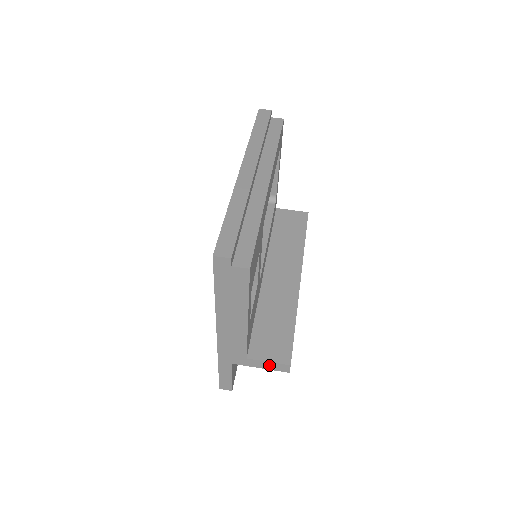
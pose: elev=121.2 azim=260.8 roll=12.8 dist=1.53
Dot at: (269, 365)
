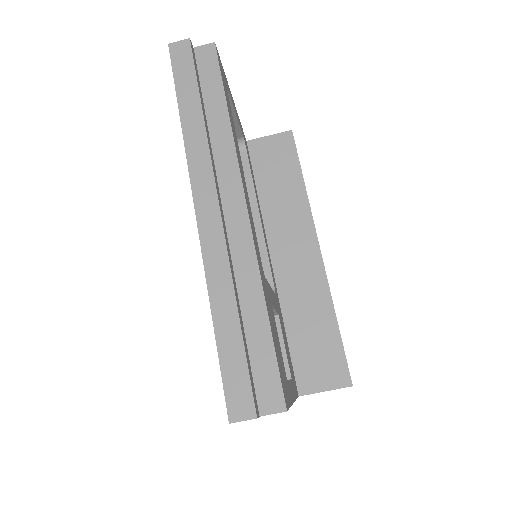
Dot at: occluded
